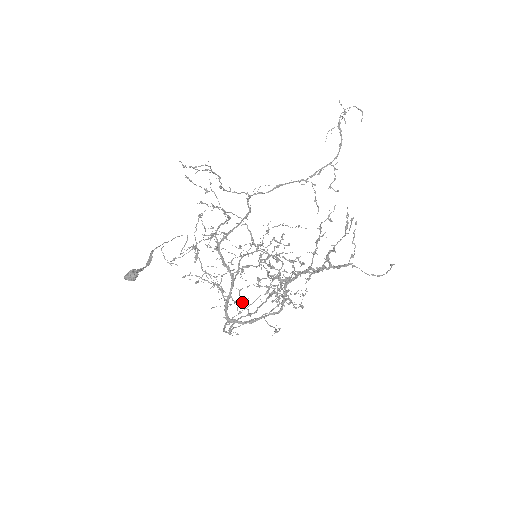
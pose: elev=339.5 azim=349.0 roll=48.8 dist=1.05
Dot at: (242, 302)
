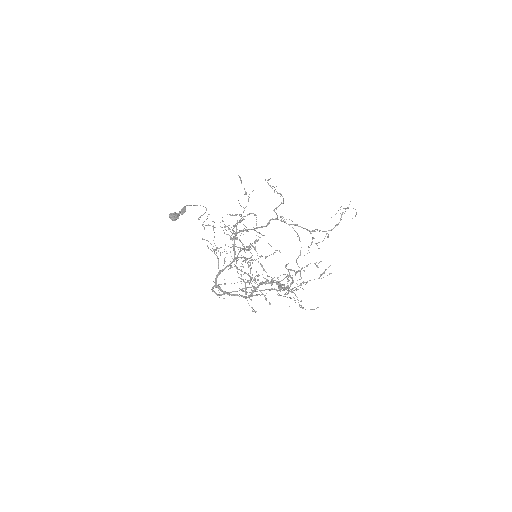
Dot at: (248, 282)
